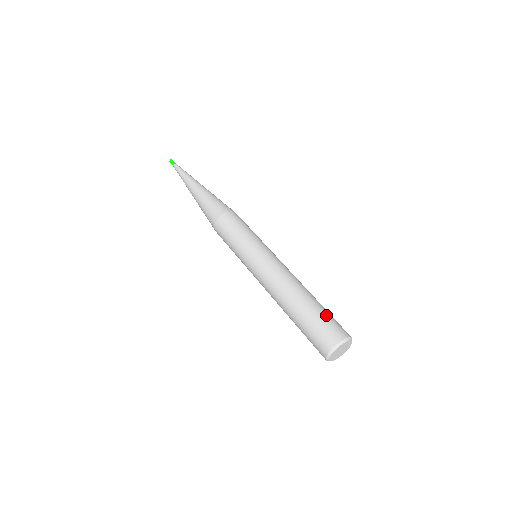
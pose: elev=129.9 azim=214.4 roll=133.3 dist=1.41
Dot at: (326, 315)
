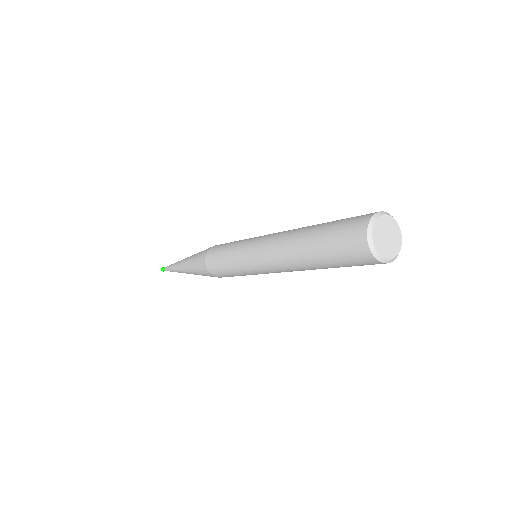
Dot at: occluded
